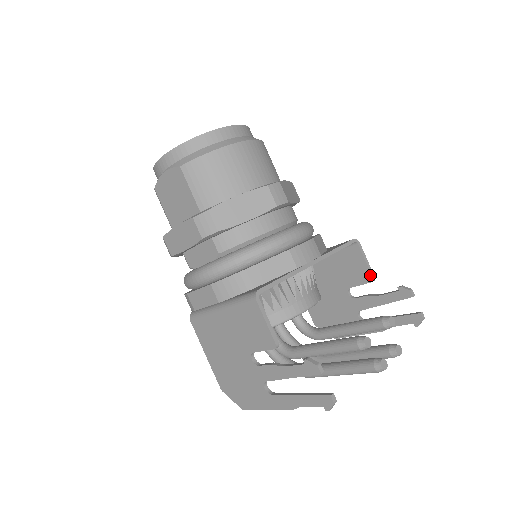
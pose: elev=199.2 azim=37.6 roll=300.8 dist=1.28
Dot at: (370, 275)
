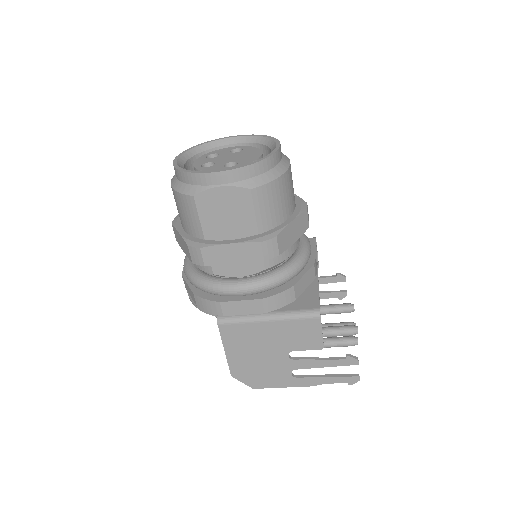
Dot at: occluded
